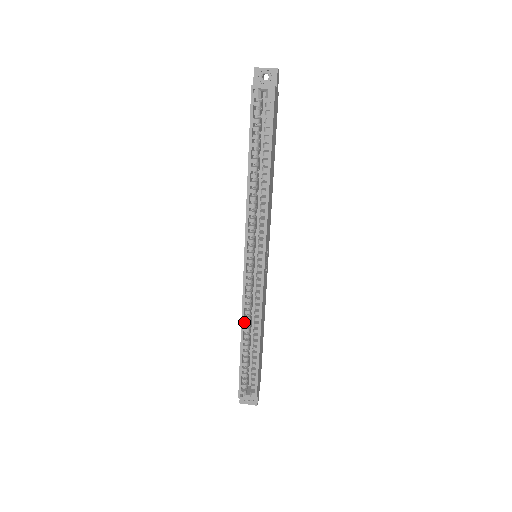
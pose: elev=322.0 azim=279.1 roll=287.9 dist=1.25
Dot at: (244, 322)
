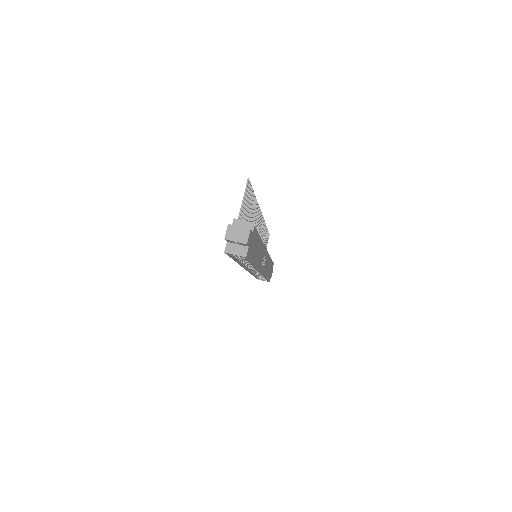
Dot at: (253, 273)
